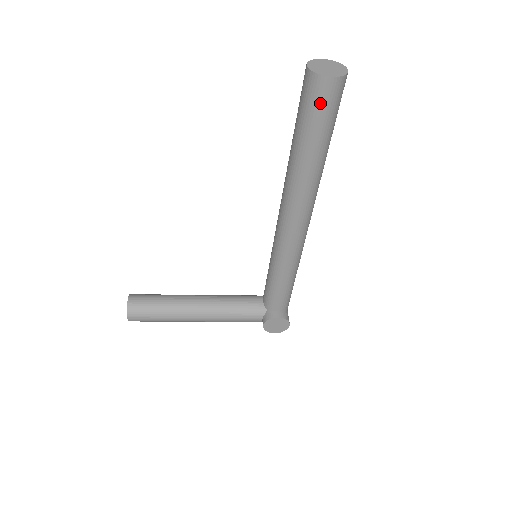
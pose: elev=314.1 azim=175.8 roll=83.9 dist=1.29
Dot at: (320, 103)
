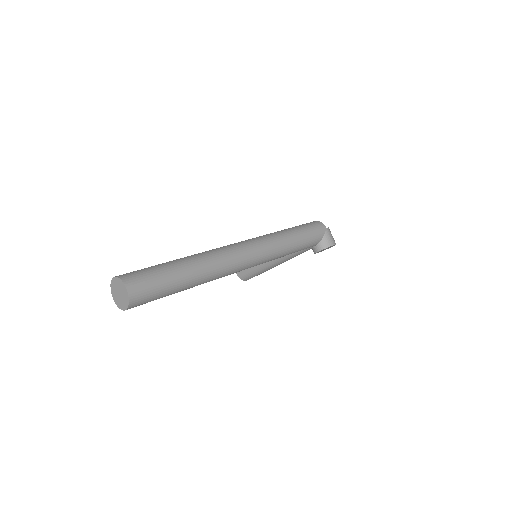
Dot at: occluded
